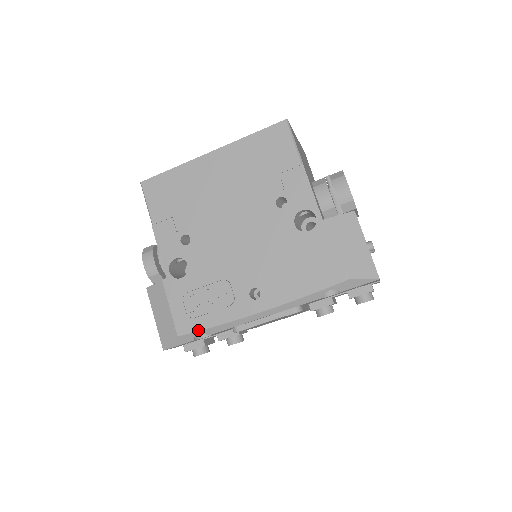
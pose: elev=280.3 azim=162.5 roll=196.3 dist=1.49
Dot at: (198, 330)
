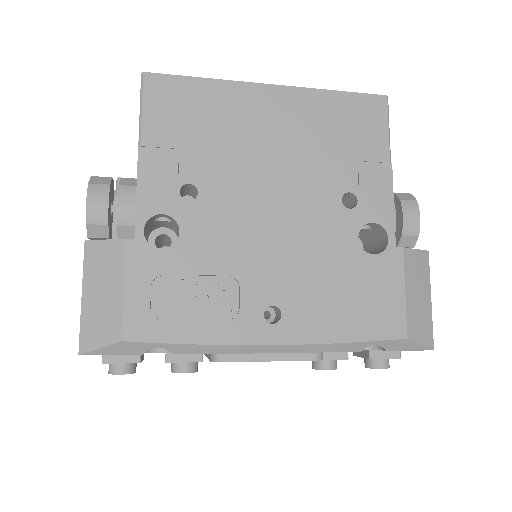
Dot at: (162, 341)
